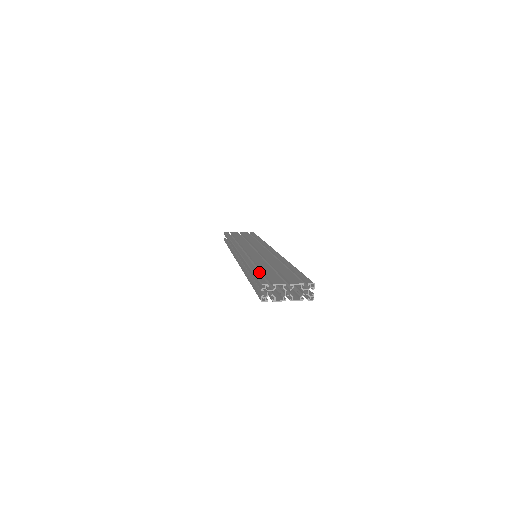
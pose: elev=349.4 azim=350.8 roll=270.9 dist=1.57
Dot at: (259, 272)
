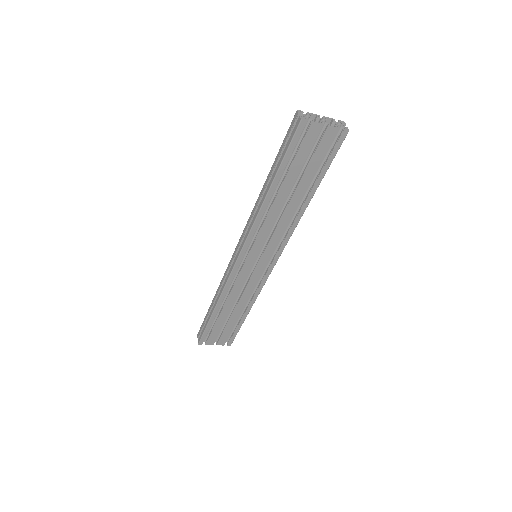
Dot at: occluded
